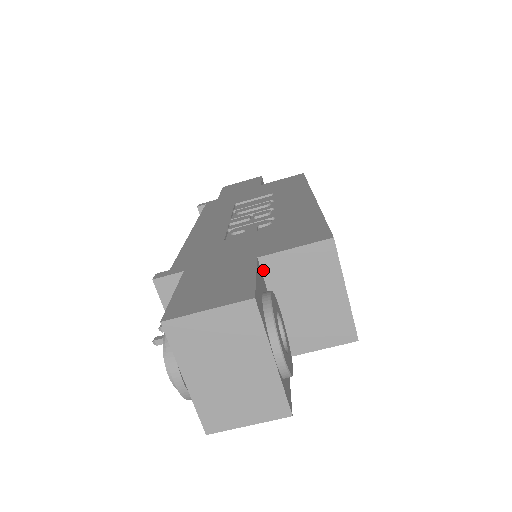
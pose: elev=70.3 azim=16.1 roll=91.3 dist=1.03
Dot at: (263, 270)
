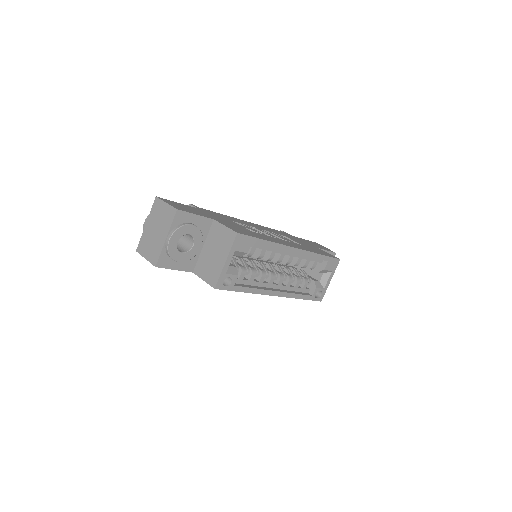
Dot at: (212, 226)
